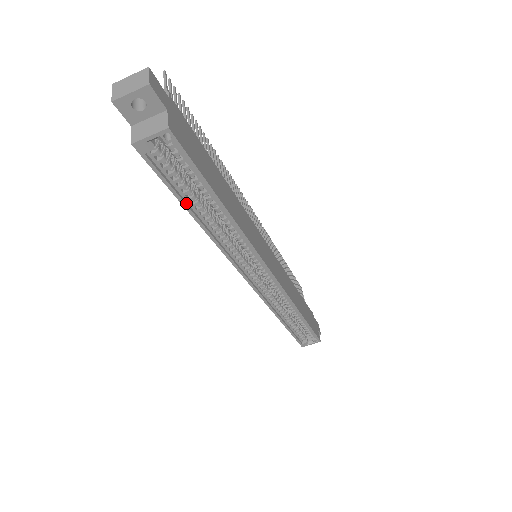
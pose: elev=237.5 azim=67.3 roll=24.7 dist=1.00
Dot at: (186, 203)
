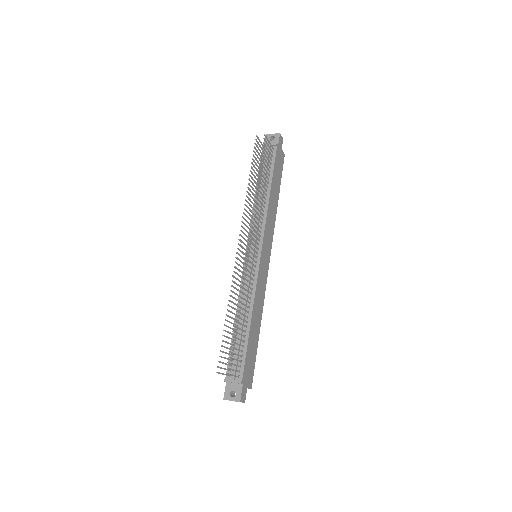
Dot at: occluded
